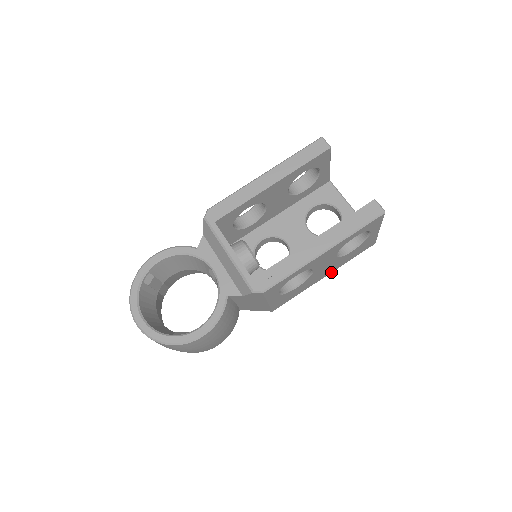
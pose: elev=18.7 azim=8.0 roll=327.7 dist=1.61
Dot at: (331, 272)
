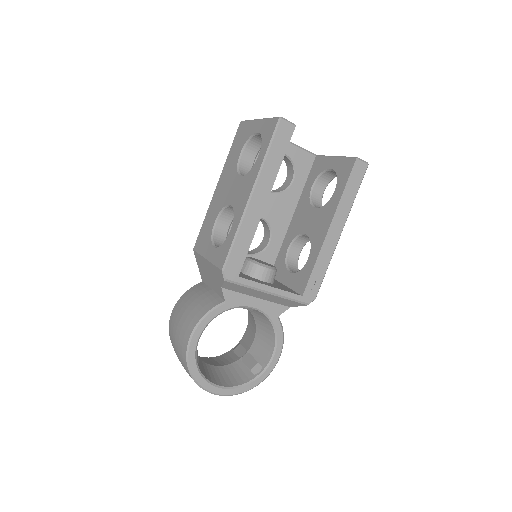
Dot at: occluded
